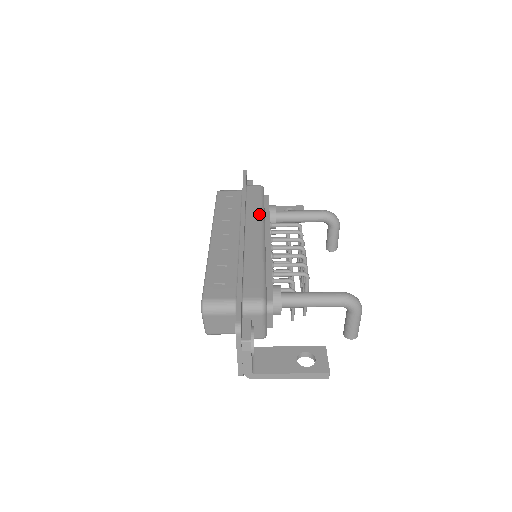
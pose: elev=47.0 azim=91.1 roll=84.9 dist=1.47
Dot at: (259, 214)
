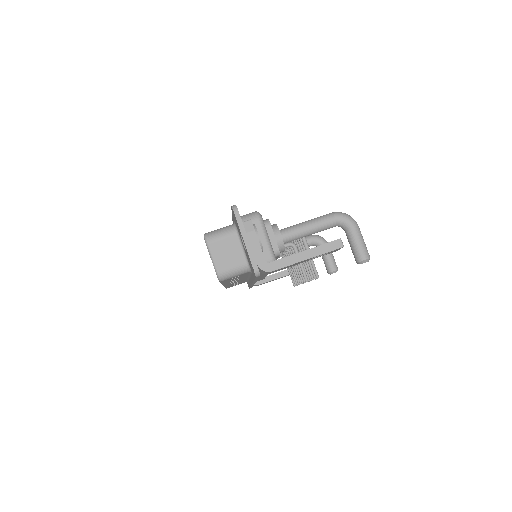
Dot at: occluded
